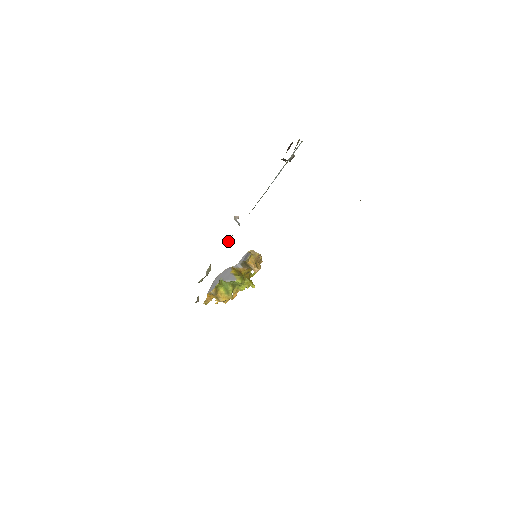
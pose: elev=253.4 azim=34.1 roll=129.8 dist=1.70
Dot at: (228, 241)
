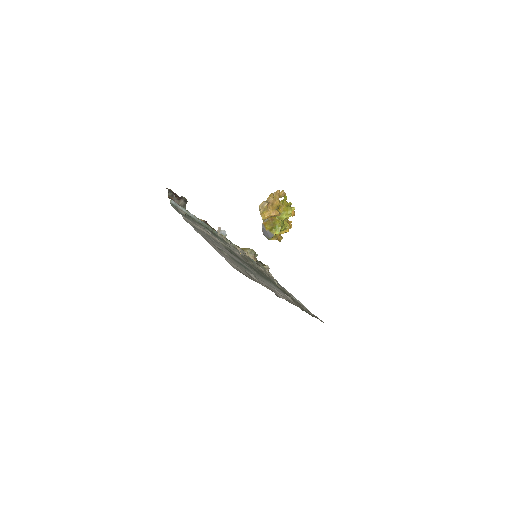
Dot at: (234, 245)
